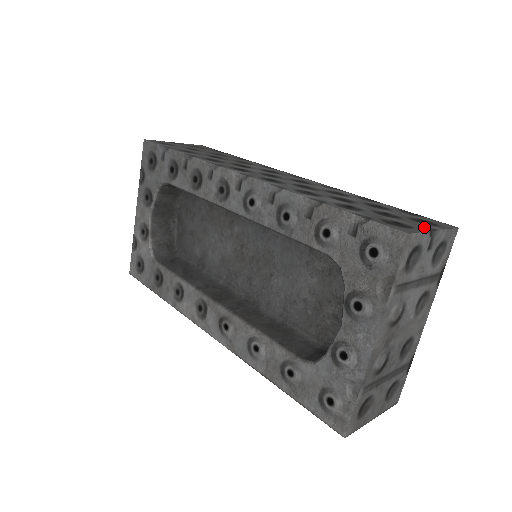
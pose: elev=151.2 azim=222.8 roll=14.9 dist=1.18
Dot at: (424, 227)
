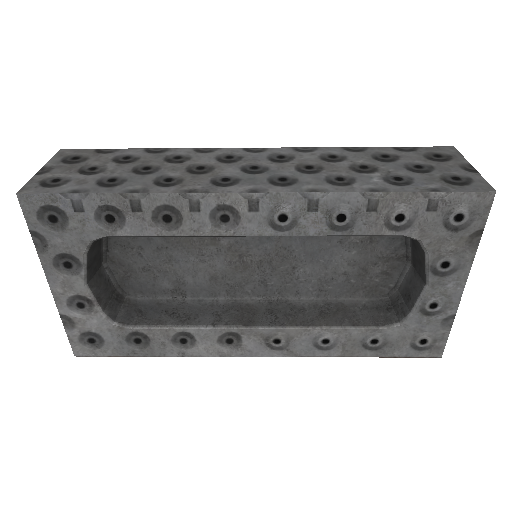
Dot at: (465, 168)
